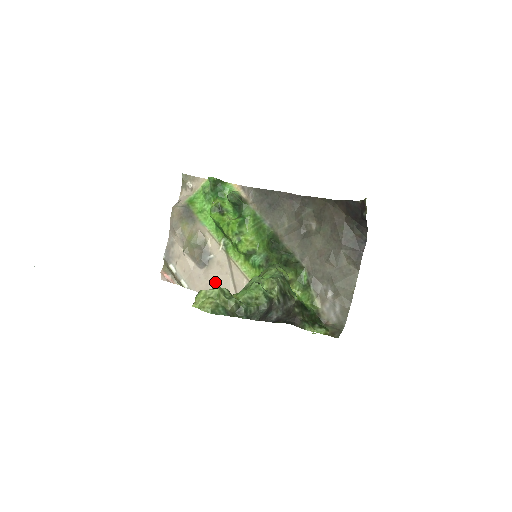
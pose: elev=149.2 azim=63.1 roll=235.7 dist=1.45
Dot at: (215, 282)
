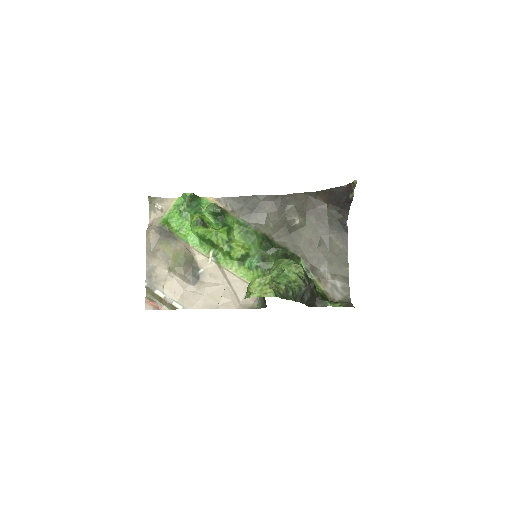
Dot at: (213, 294)
